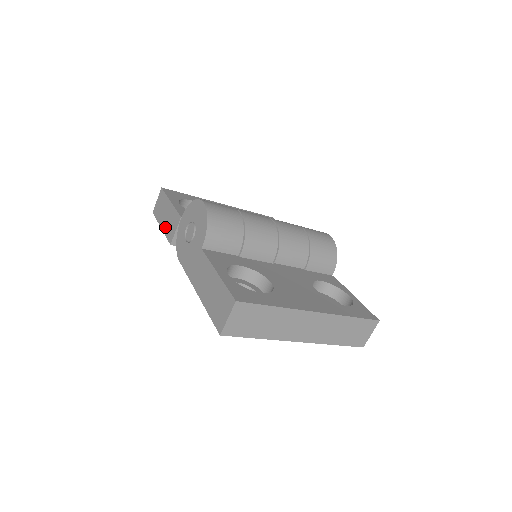
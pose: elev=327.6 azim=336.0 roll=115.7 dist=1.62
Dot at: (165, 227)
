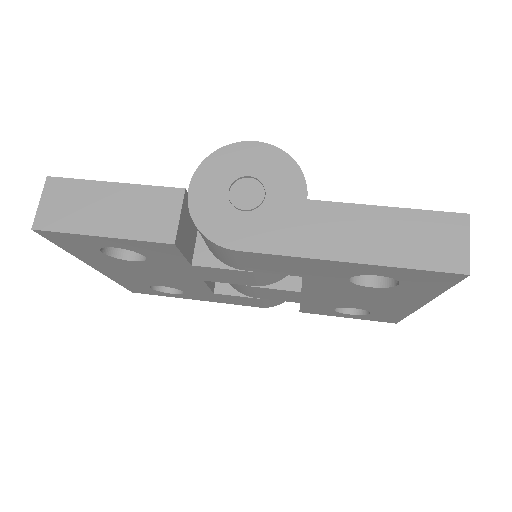
Dot at: (125, 227)
